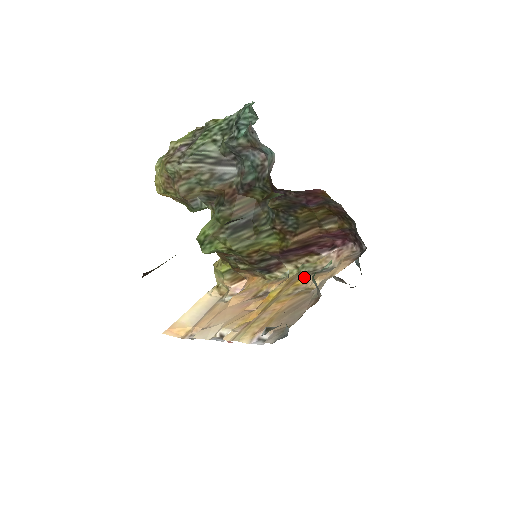
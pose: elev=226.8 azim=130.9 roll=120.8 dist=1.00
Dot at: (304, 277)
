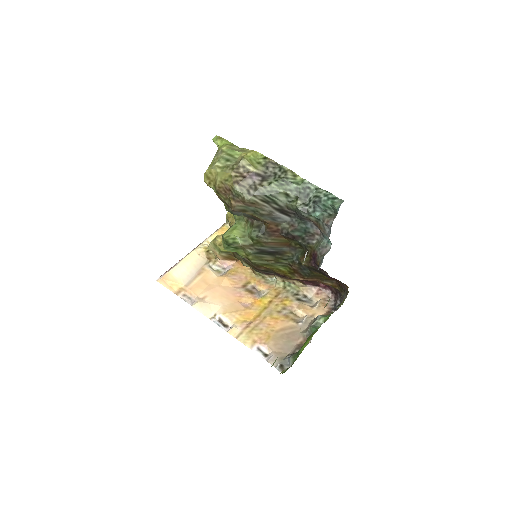
Dot at: (291, 299)
